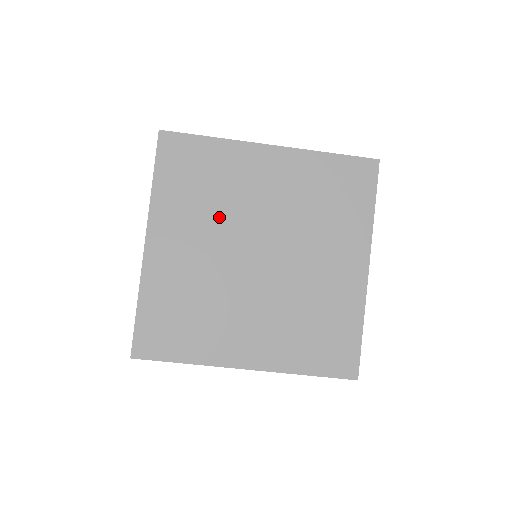
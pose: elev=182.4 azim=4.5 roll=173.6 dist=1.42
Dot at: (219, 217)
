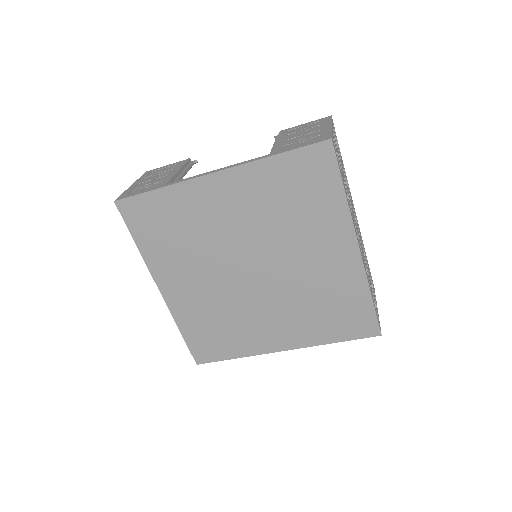
Dot at: (204, 253)
